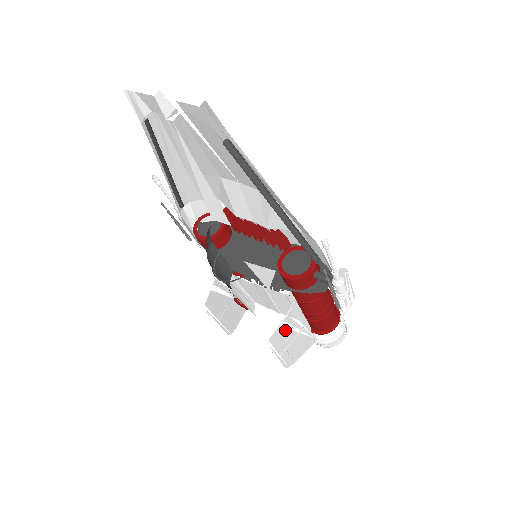
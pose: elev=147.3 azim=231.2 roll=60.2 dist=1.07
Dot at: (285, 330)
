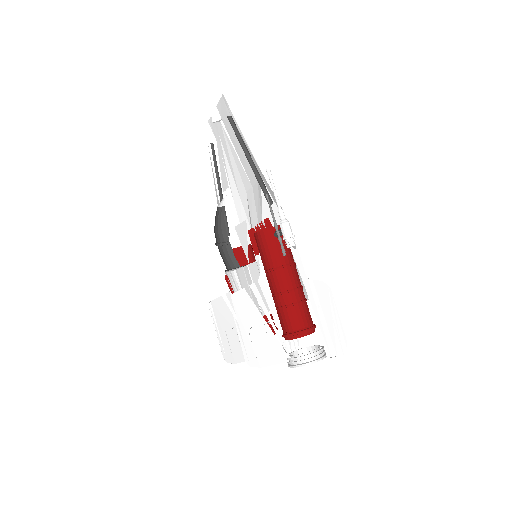
Dot at: (250, 301)
